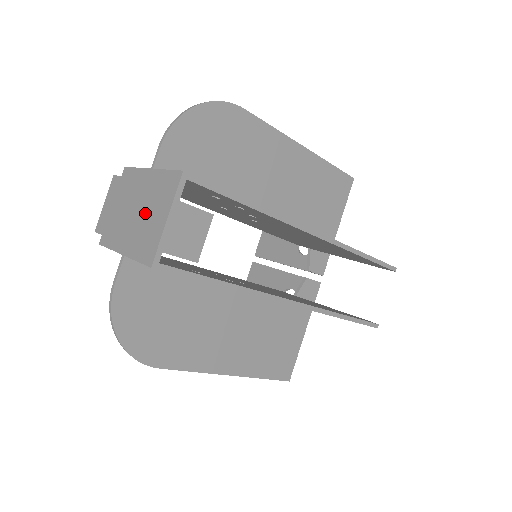
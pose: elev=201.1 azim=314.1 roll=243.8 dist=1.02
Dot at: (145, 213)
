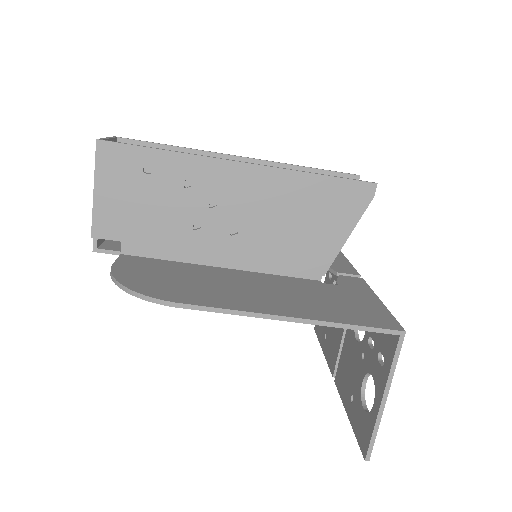
Dot at: occluded
